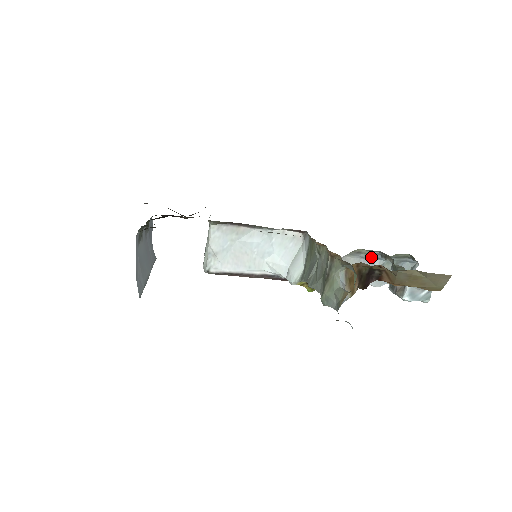
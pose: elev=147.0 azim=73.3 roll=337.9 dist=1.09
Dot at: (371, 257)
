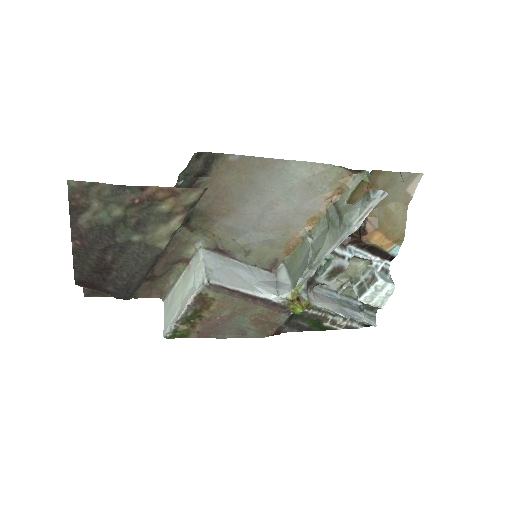
Dot at: (329, 295)
